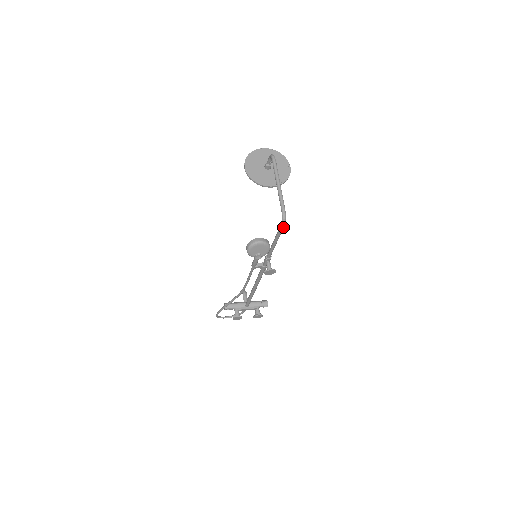
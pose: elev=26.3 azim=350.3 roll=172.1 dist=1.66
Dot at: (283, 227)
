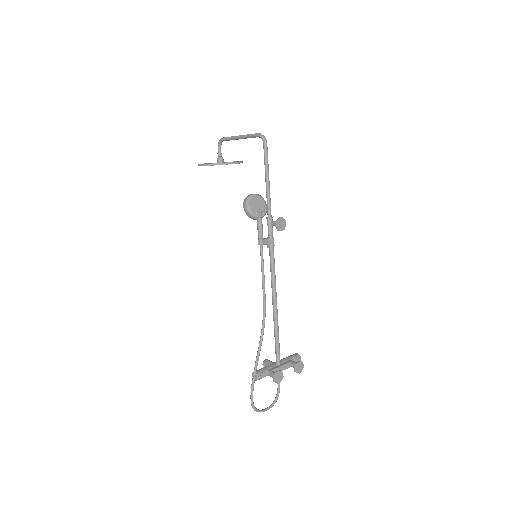
Dot at: (267, 147)
